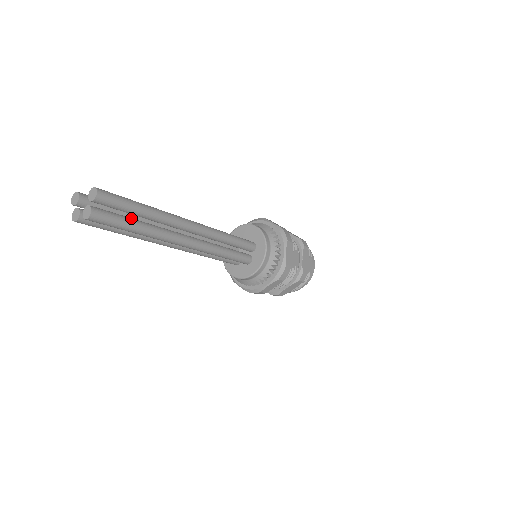
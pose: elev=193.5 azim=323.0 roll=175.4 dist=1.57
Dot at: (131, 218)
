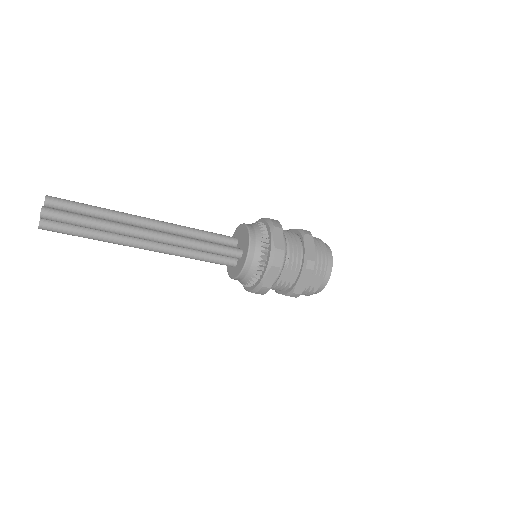
Dot at: (83, 228)
